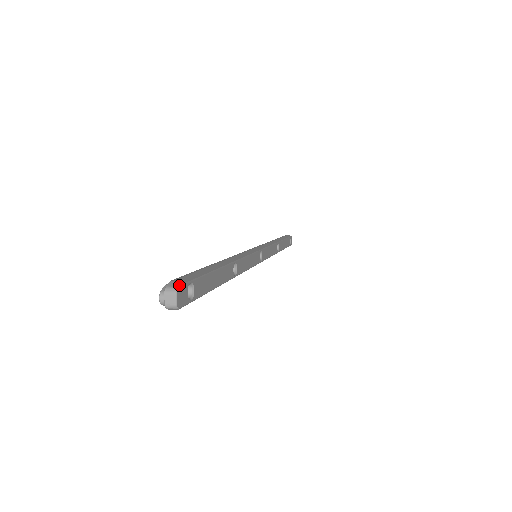
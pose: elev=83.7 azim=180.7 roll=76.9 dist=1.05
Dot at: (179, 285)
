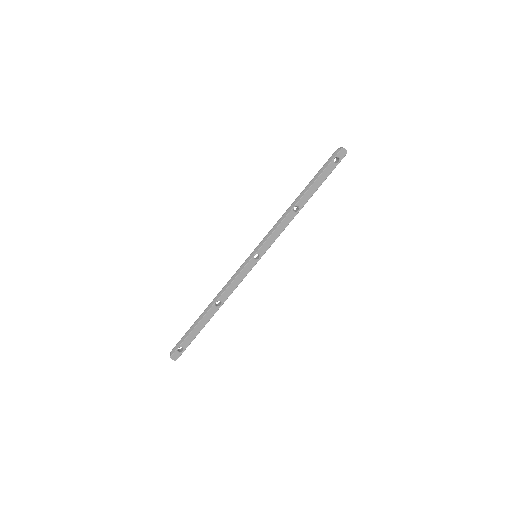
Dot at: (171, 355)
